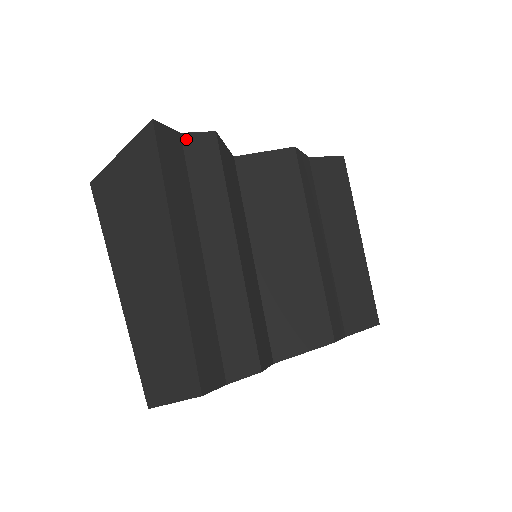
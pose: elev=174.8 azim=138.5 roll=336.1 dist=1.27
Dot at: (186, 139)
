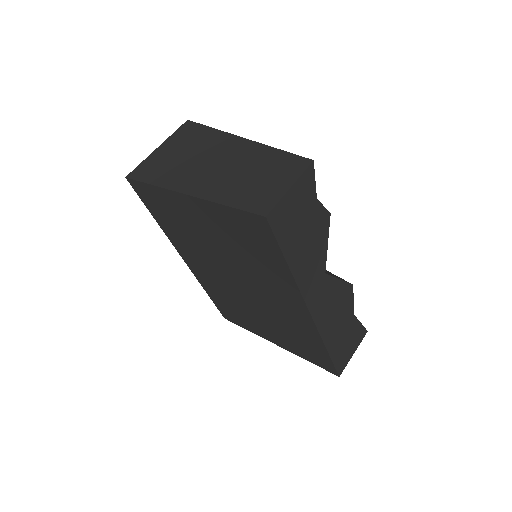
Dot at: occluded
